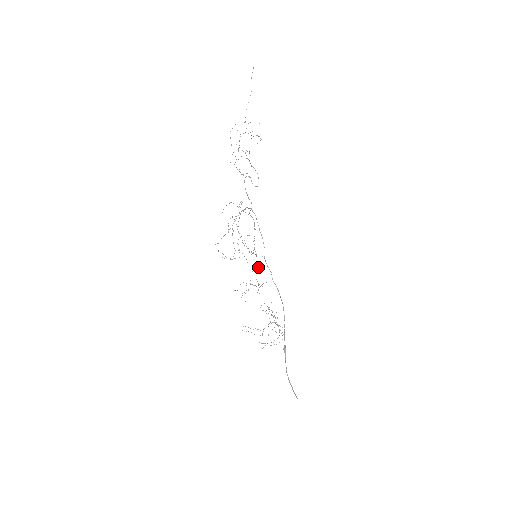
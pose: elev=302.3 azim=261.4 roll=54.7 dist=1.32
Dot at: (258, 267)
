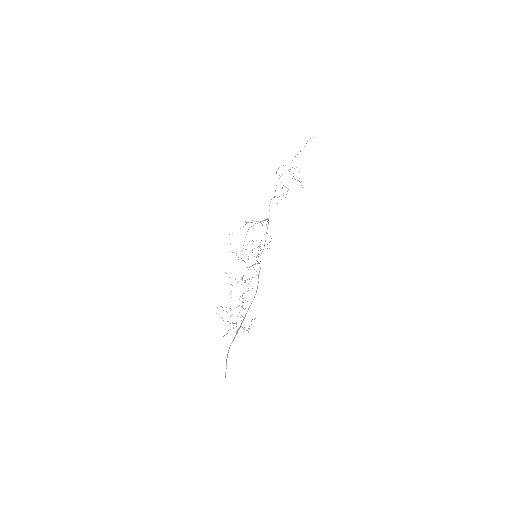
Dot at: (253, 264)
